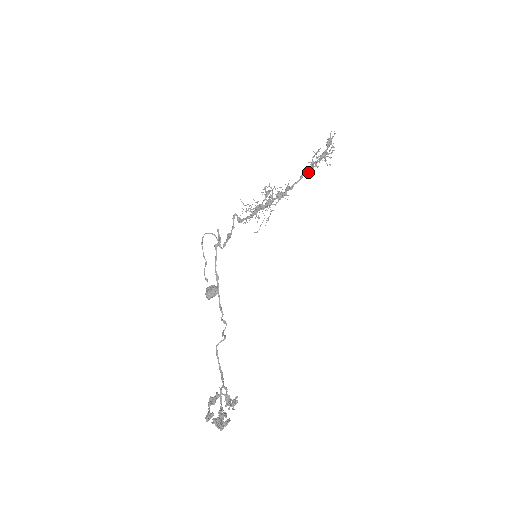
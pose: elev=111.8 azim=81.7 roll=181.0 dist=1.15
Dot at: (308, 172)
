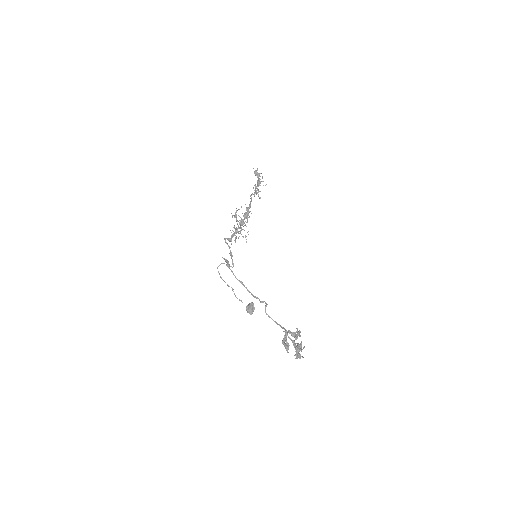
Dot at: (254, 194)
